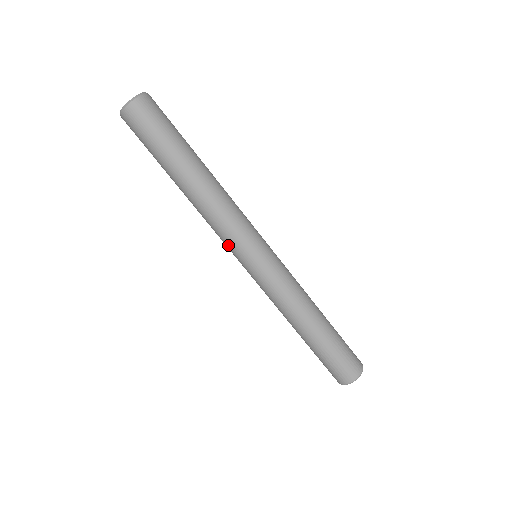
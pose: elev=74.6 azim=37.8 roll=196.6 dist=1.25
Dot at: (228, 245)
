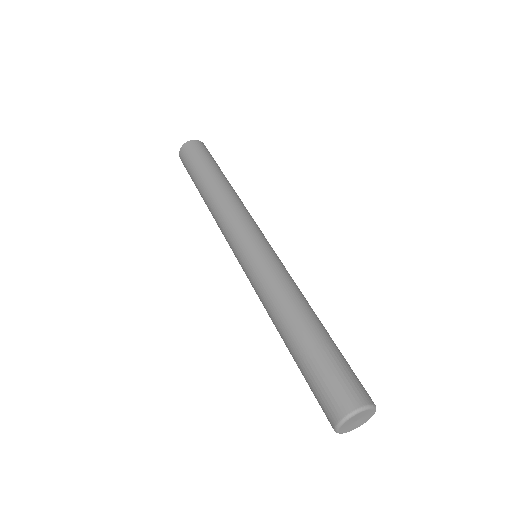
Dot at: (241, 225)
